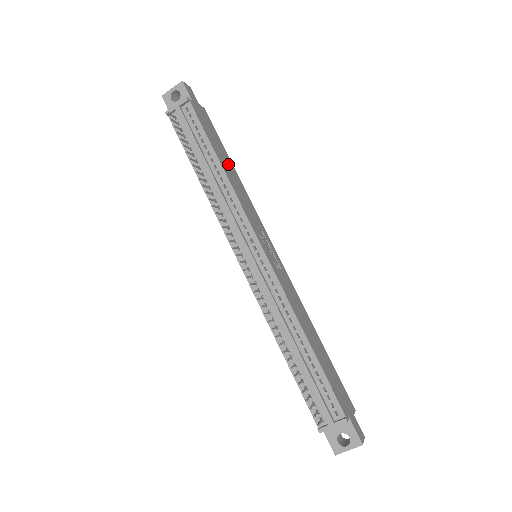
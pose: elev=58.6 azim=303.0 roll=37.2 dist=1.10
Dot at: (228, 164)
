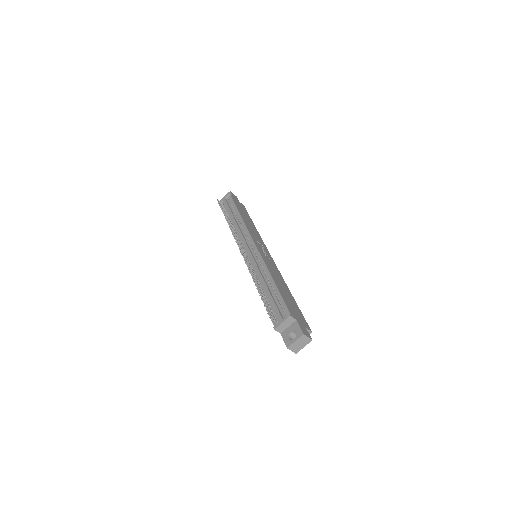
Dot at: (249, 221)
